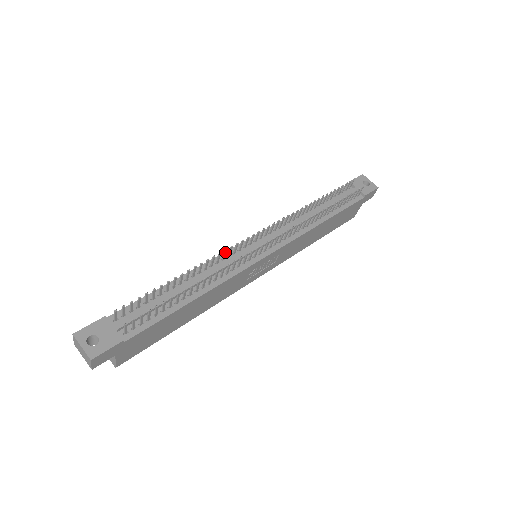
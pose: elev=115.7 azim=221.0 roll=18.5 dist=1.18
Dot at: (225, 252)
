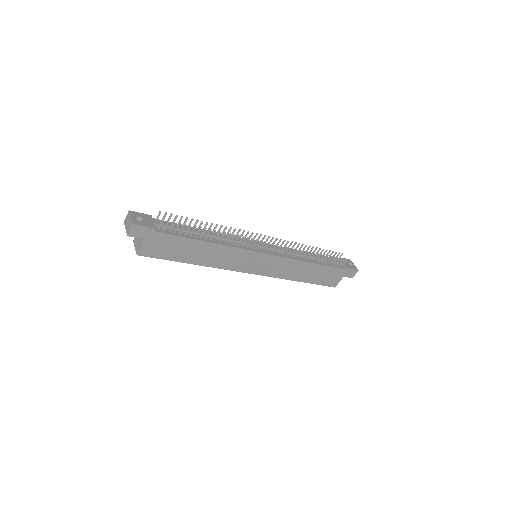
Dot at: occluded
